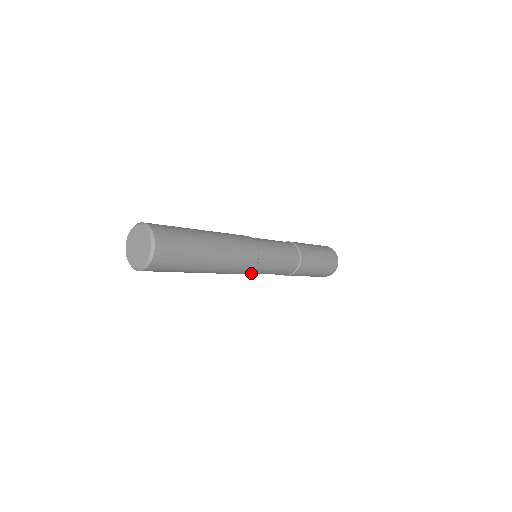
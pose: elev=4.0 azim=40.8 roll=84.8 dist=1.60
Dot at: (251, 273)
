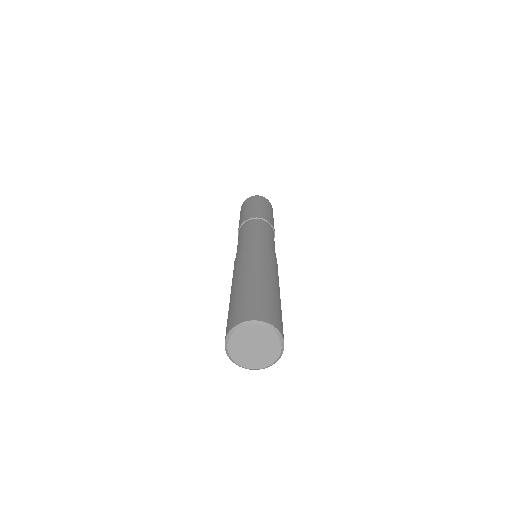
Dot at: occluded
